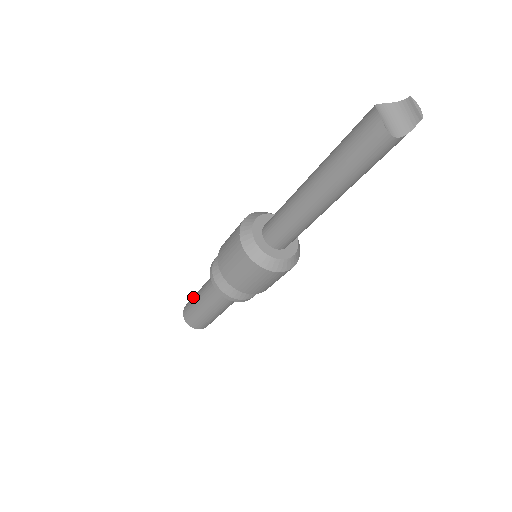
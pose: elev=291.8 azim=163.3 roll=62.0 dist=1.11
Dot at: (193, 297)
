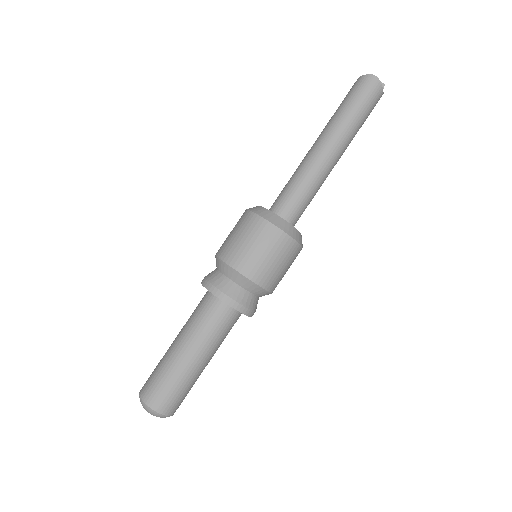
Dot at: (163, 367)
